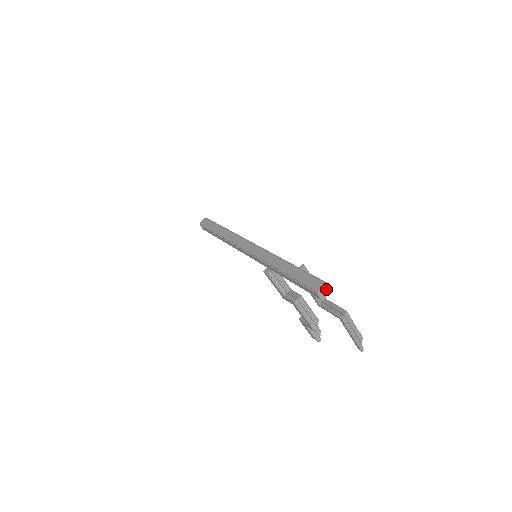
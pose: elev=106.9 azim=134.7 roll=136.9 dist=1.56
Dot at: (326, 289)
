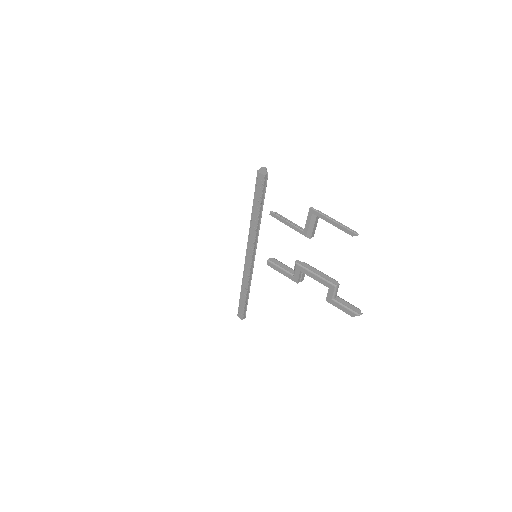
Dot at: (266, 170)
